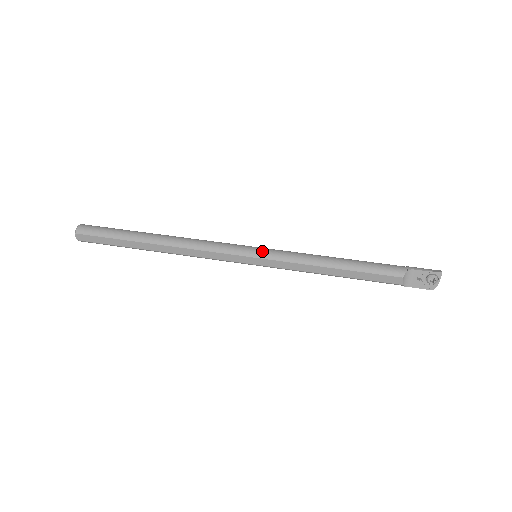
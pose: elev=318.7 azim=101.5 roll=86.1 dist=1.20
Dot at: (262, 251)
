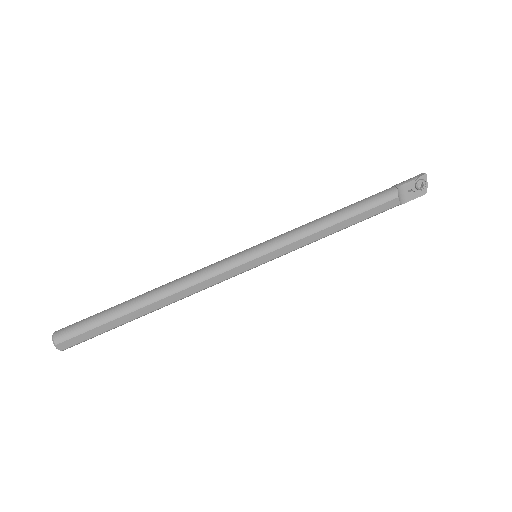
Dot at: (261, 247)
